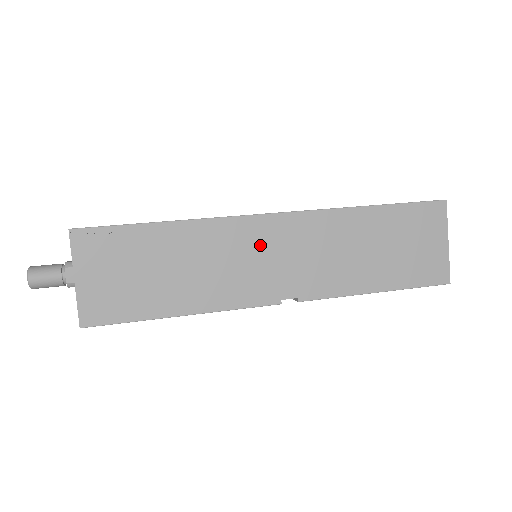
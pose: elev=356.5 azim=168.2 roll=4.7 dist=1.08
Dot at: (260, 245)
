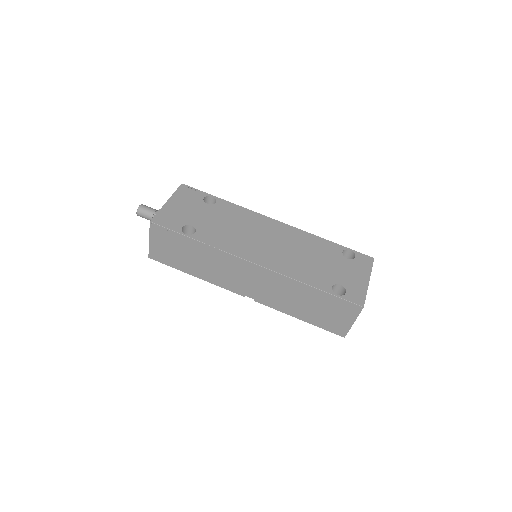
Dot at: (242, 272)
